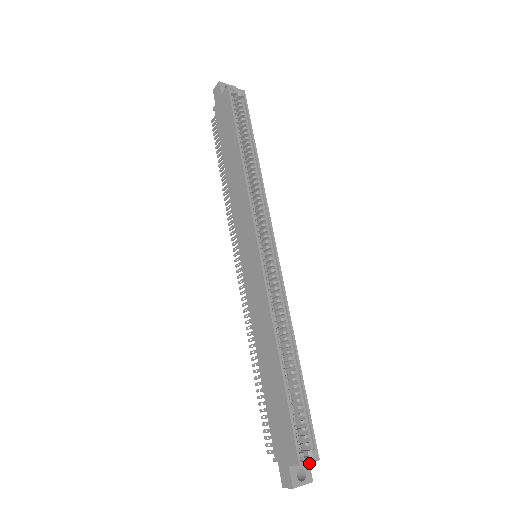
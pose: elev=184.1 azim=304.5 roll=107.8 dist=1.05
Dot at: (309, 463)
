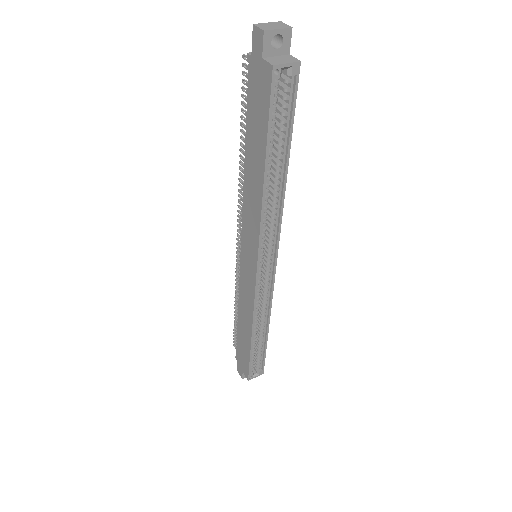
Dot at: occluded
